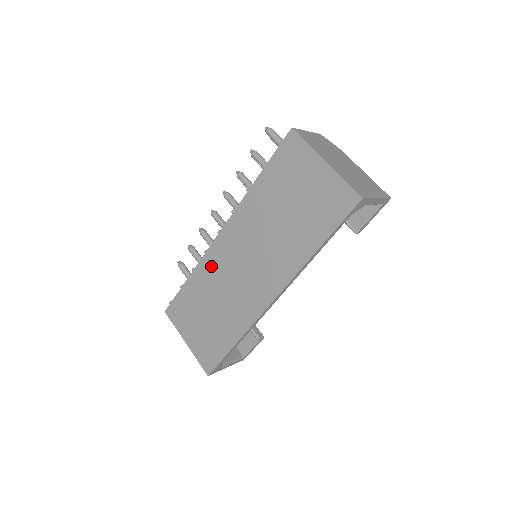
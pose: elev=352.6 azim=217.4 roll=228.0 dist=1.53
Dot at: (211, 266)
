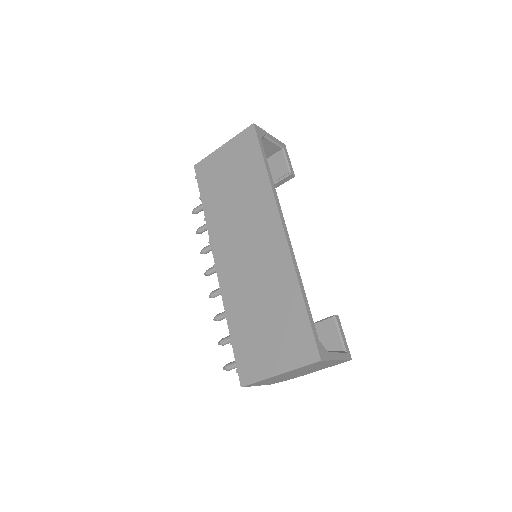
Dot at: (232, 290)
